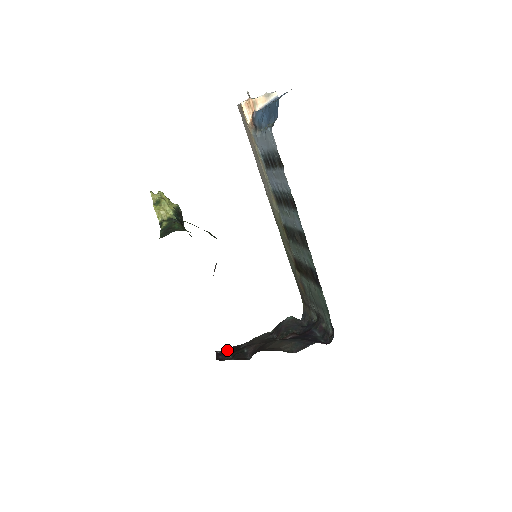
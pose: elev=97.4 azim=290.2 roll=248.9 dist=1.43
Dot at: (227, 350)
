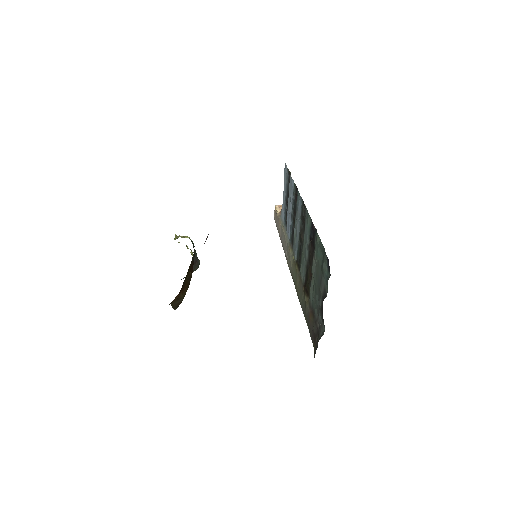
Dot at: occluded
